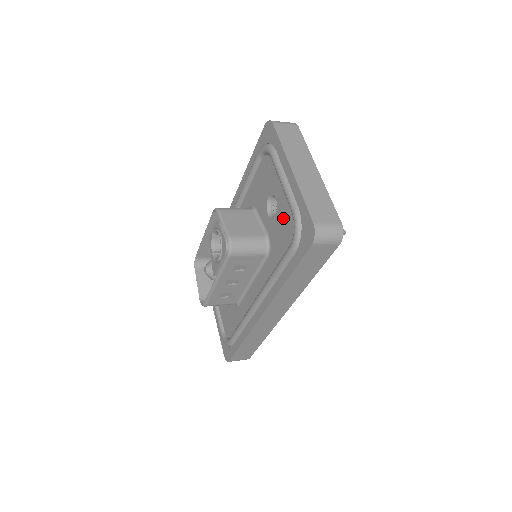
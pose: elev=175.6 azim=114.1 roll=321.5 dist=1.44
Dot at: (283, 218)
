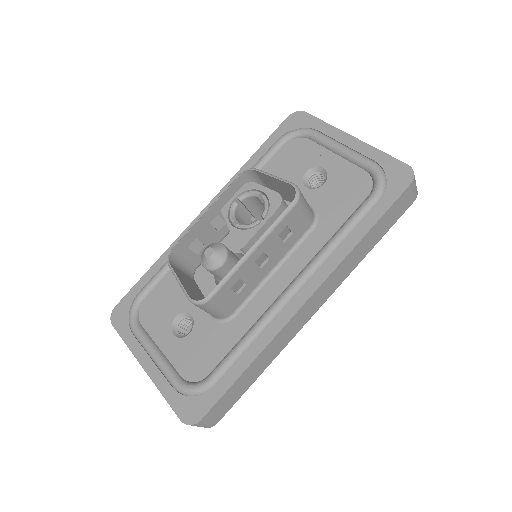
Dot at: (344, 180)
